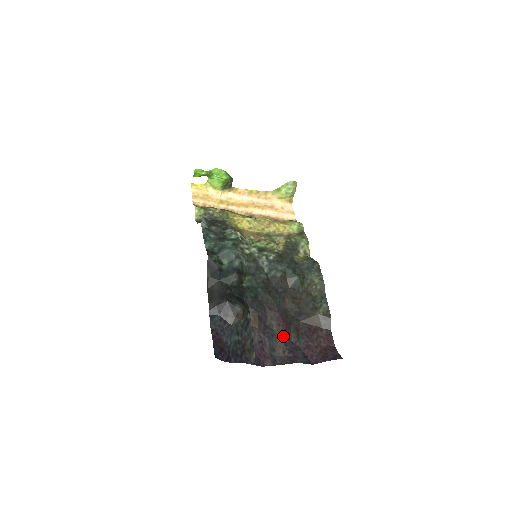
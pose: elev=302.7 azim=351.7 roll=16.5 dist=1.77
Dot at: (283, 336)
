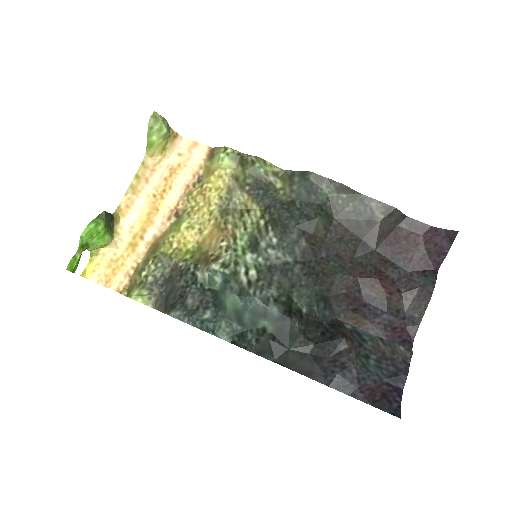
Dot at: (388, 289)
